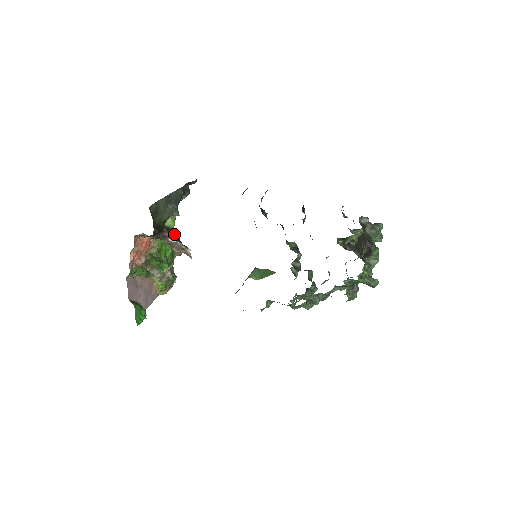
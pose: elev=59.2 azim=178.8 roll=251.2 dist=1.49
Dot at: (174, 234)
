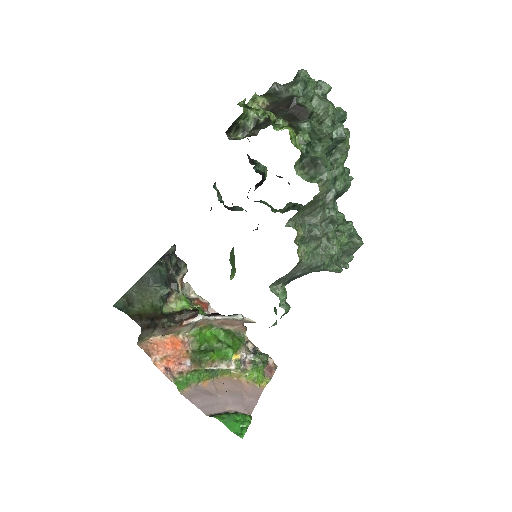
Dot at: (189, 312)
